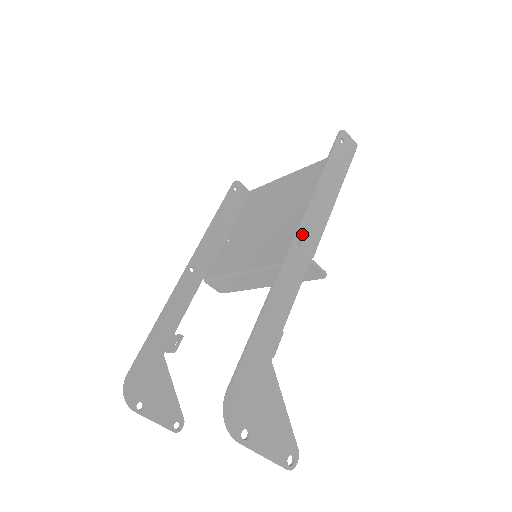
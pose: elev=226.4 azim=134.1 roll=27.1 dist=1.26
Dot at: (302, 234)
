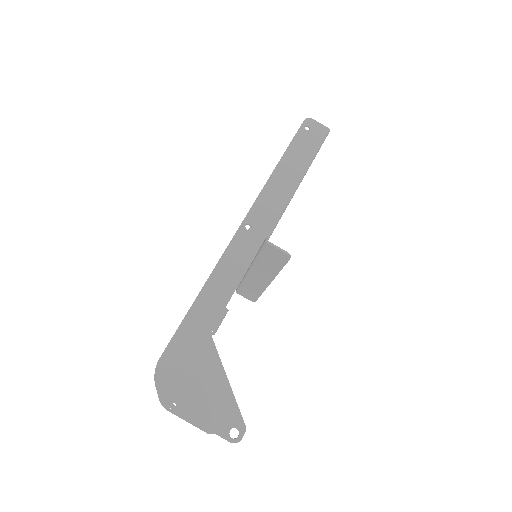
Dot at: (252, 218)
